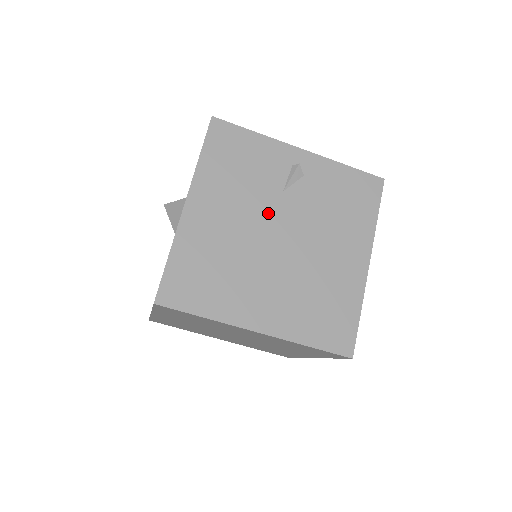
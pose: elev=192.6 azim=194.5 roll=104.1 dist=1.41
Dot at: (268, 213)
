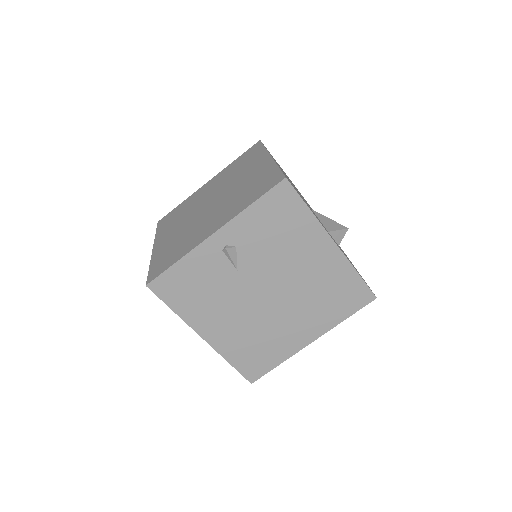
Dot at: (246, 291)
